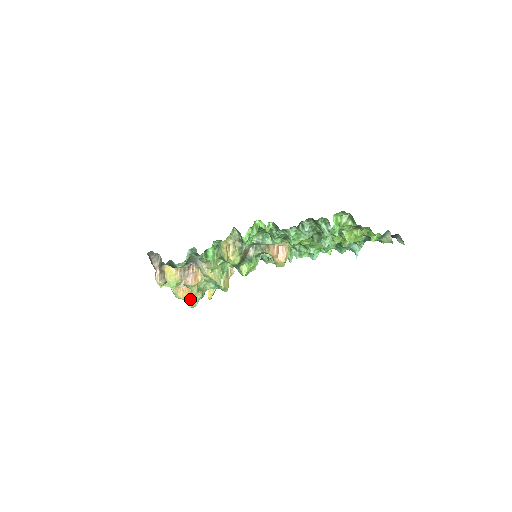
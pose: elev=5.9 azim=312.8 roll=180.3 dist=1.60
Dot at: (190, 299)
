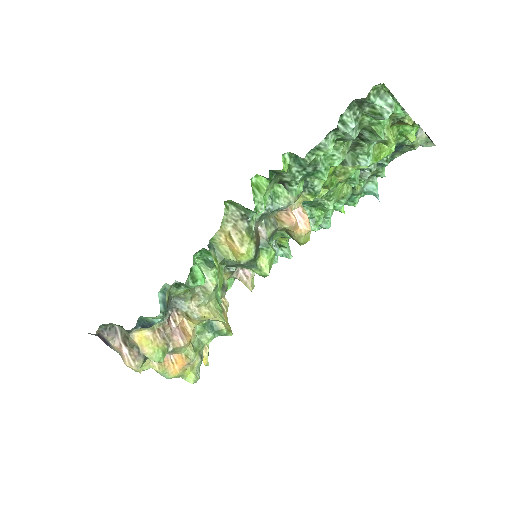
Dot at: (187, 371)
